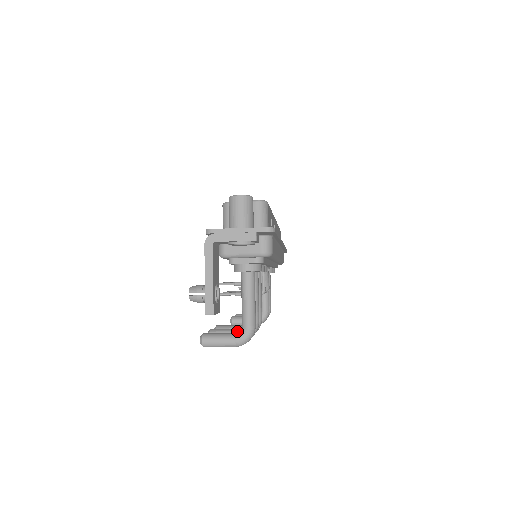
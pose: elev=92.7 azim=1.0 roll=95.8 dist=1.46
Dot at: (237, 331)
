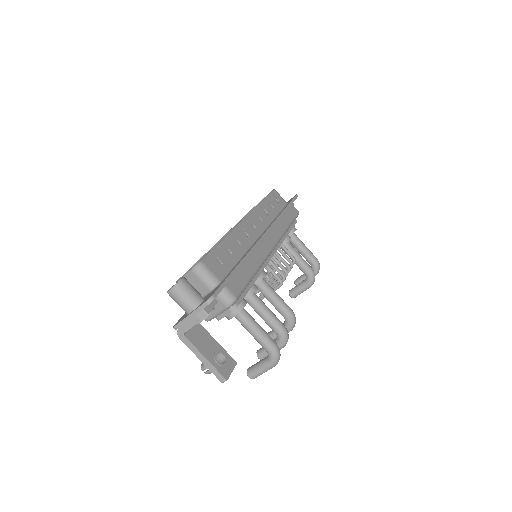
Dot at: occluded
